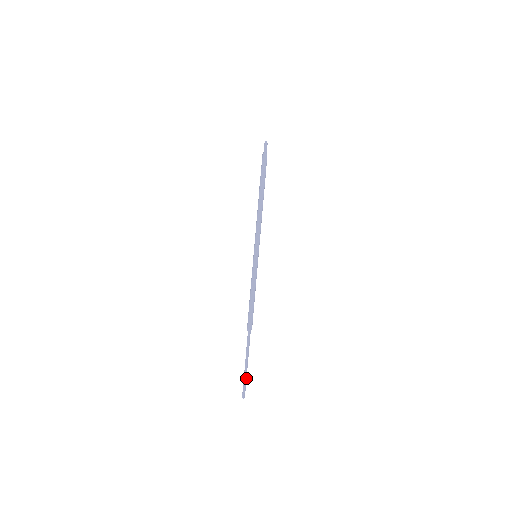
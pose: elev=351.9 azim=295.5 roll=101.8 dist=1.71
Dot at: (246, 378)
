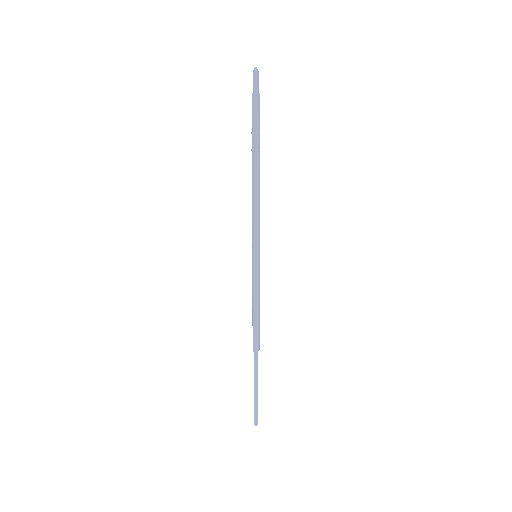
Dot at: (257, 404)
